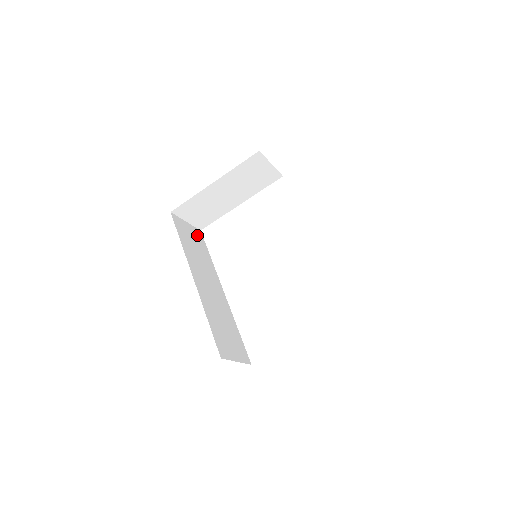
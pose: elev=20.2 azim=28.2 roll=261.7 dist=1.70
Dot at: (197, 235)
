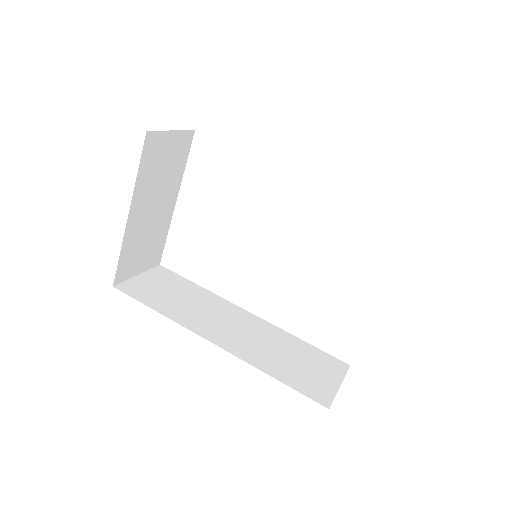
Dot at: (162, 276)
